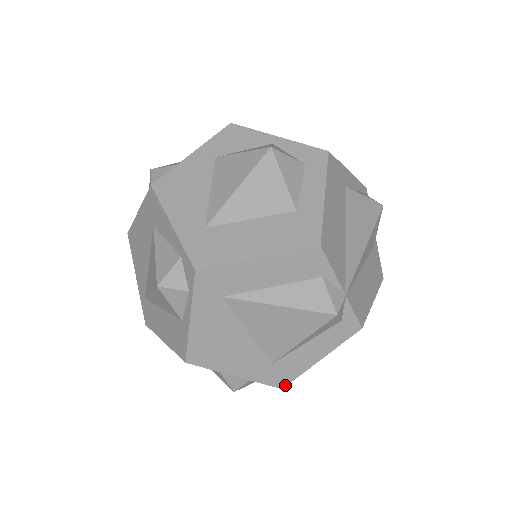
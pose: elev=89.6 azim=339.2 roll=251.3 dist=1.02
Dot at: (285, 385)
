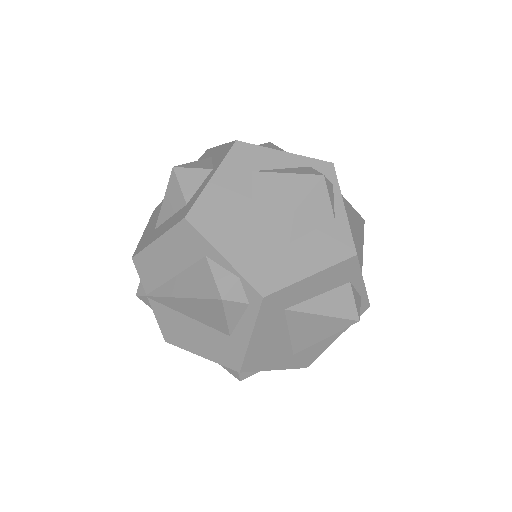
Dot at: occluded
